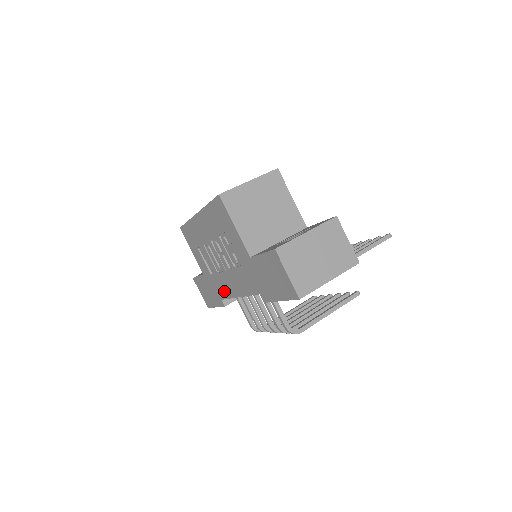
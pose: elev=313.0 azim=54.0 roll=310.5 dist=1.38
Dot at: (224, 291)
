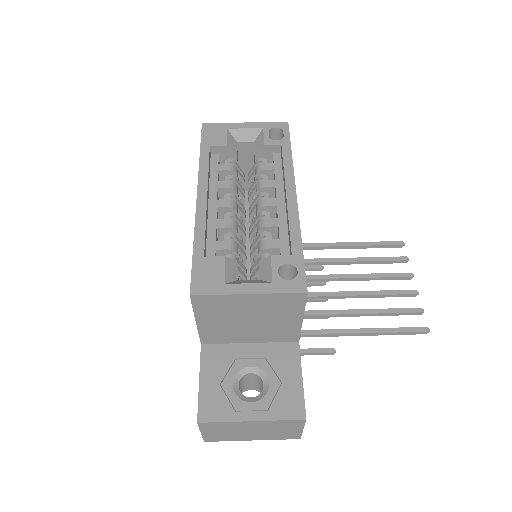
Dot at: occluded
